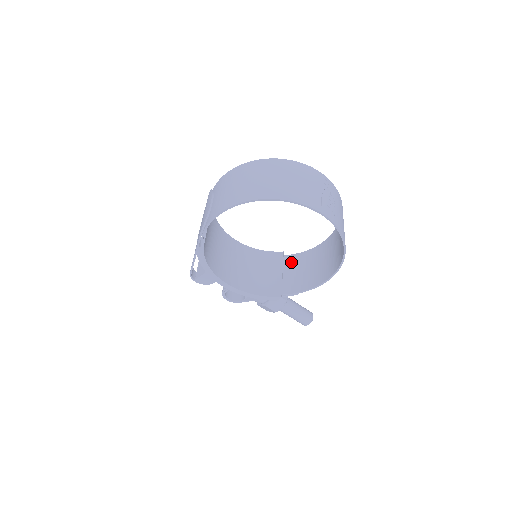
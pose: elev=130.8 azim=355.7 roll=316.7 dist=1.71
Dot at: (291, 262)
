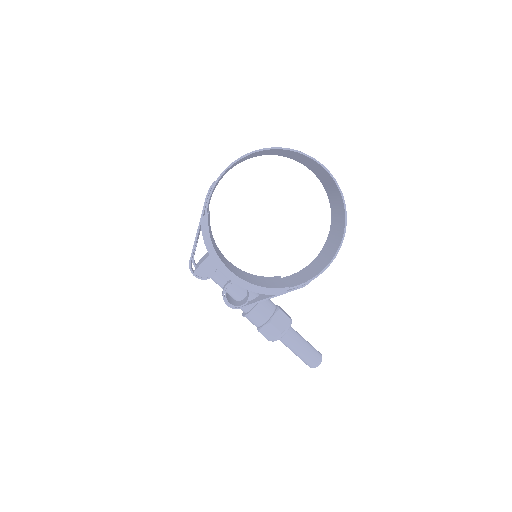
Dot at: (290, 277)
